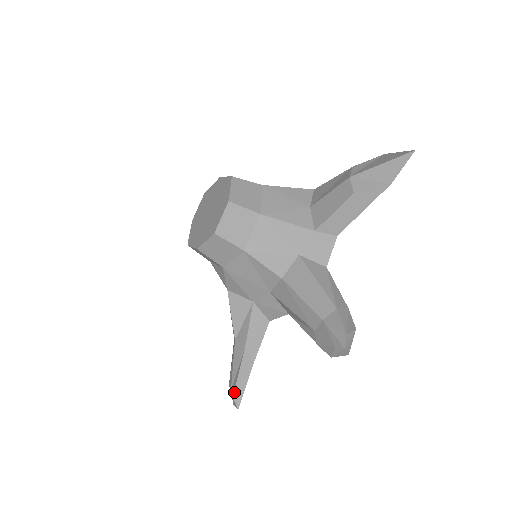
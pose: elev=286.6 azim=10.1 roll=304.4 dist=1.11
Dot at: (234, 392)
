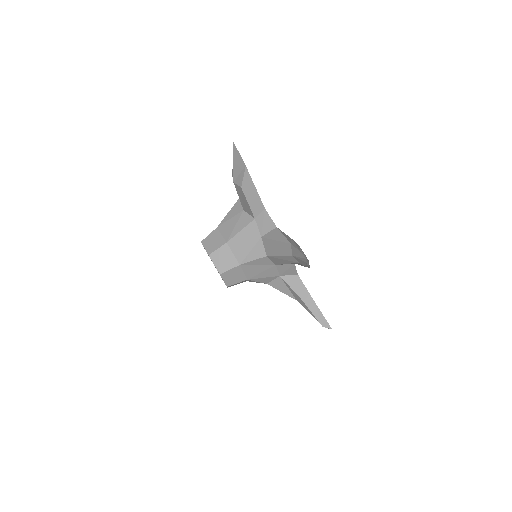
Dot at: occluded
